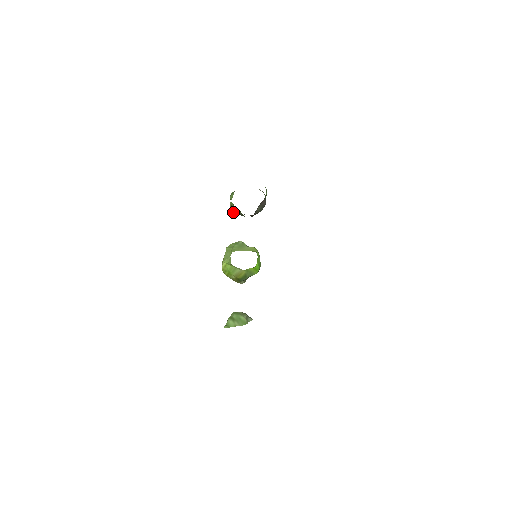
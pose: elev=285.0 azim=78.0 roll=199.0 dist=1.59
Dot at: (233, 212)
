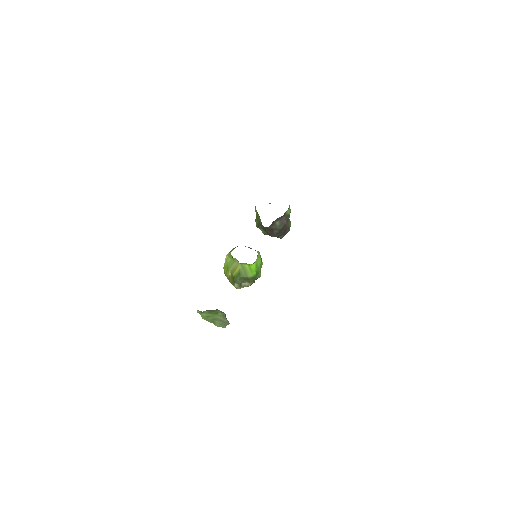
Dot at: (256, 224)
